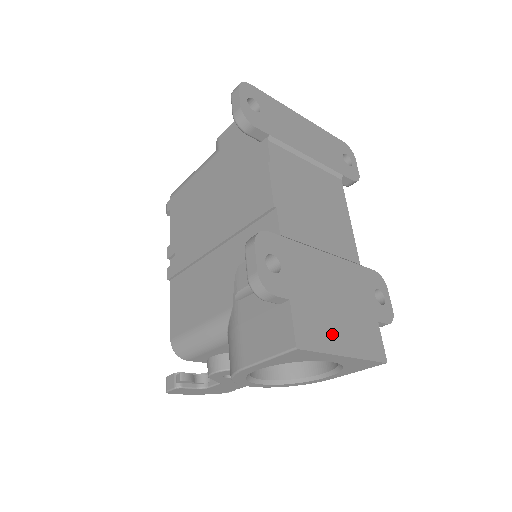
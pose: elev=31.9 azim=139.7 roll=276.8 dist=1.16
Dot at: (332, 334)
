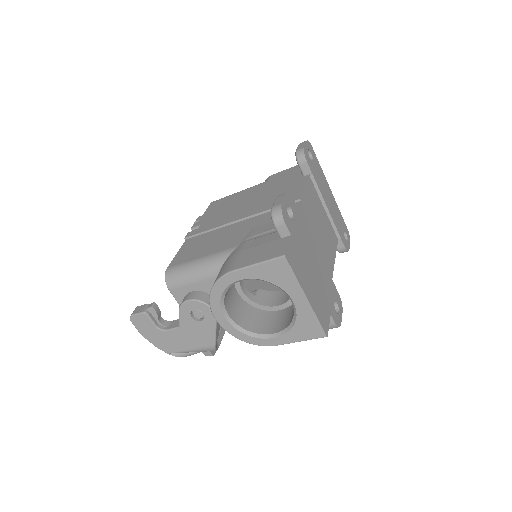
Dot at: (304, 279)
